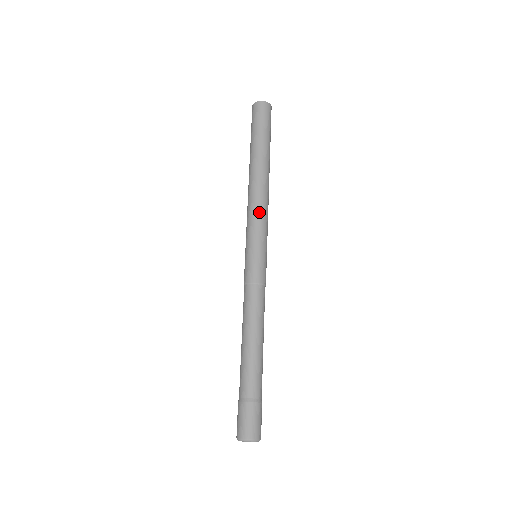
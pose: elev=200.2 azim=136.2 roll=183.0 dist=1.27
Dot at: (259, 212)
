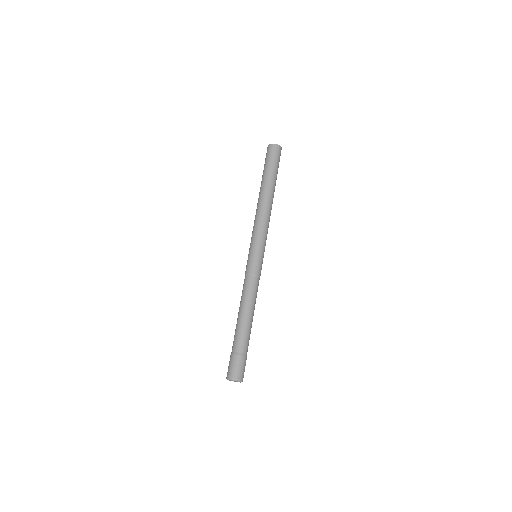
Dot at: (263, 225)
